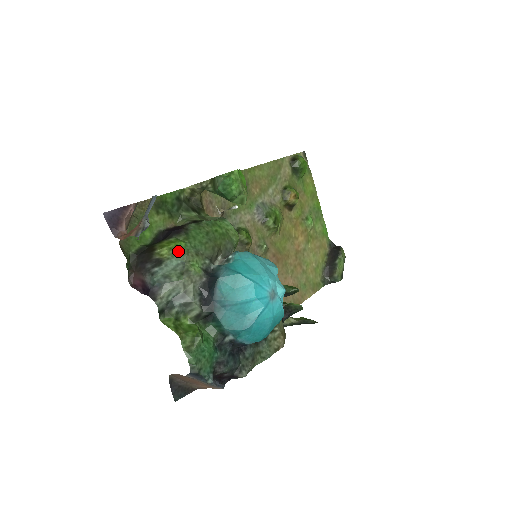
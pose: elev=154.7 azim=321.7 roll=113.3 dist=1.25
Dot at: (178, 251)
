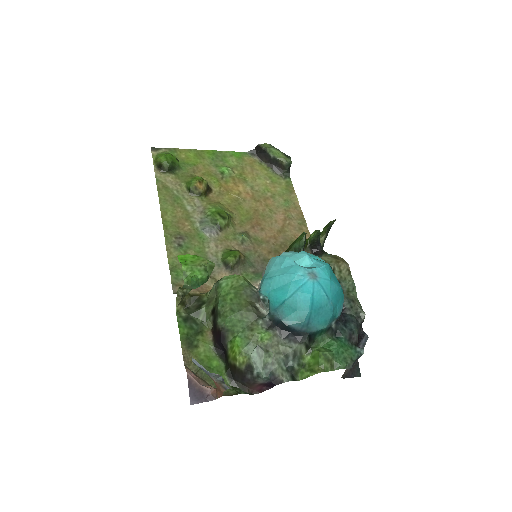
Dot at: (244, 348)
